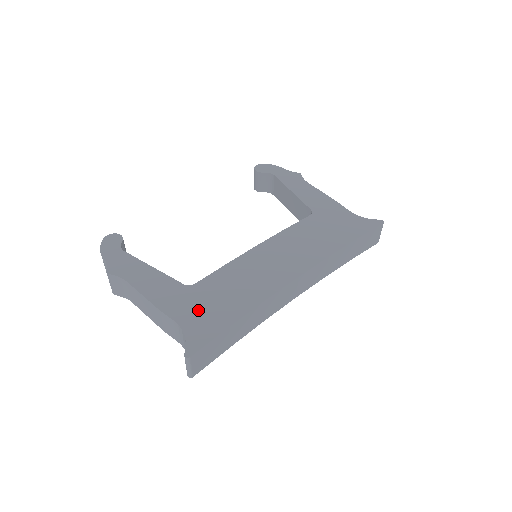
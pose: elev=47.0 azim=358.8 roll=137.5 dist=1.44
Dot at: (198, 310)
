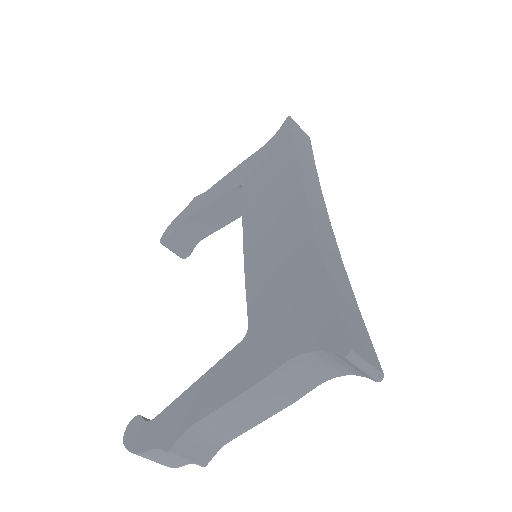
Dot at: (285, 326)
